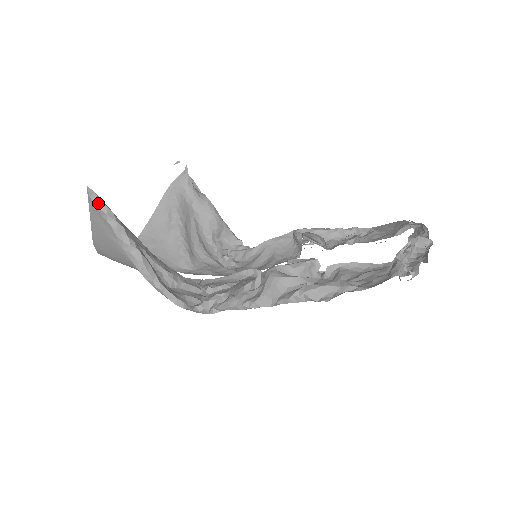
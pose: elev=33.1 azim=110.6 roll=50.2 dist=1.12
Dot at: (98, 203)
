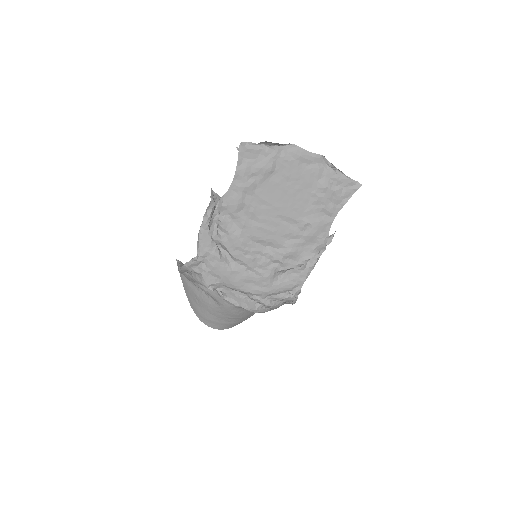
Dot at: occluded
